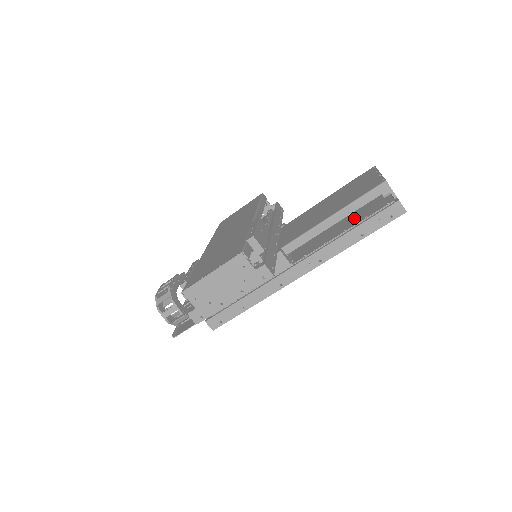
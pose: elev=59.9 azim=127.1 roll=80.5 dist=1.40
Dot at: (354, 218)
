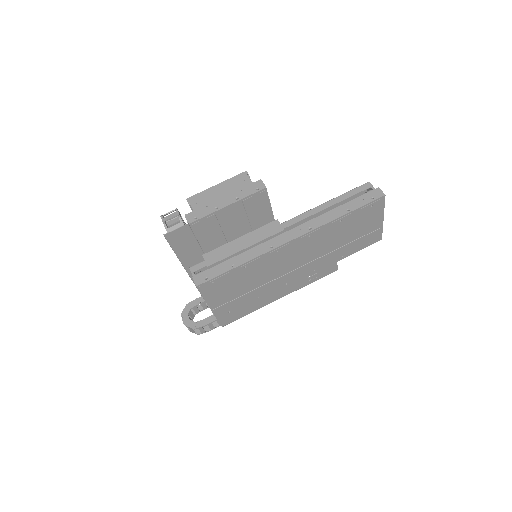
Dot at: occluded
